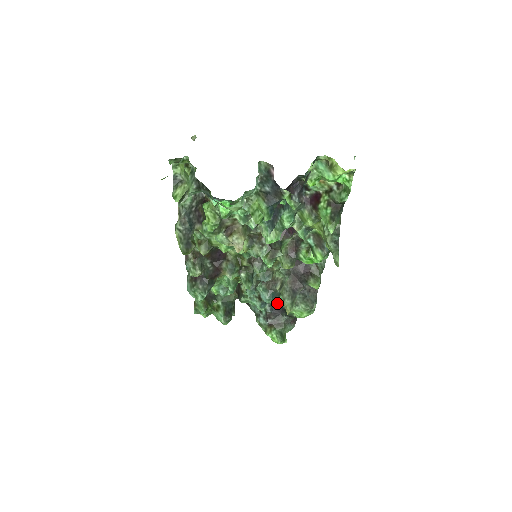
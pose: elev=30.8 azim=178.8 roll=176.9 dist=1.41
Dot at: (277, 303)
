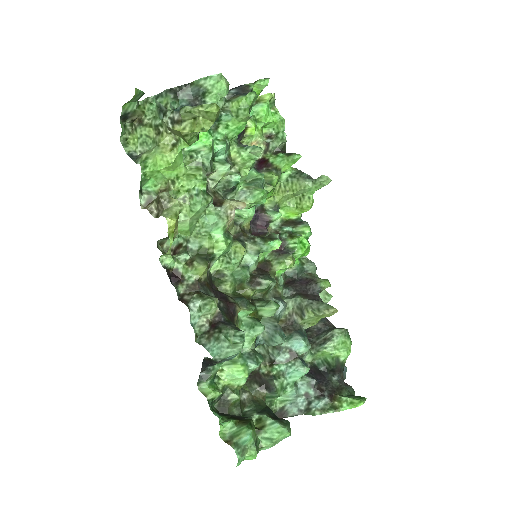
Dot at: (312, 370)
